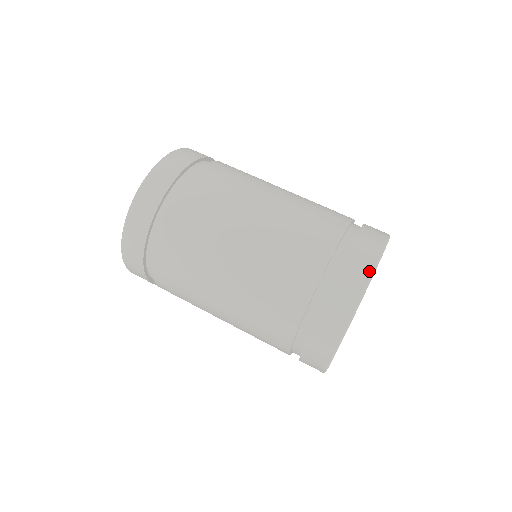
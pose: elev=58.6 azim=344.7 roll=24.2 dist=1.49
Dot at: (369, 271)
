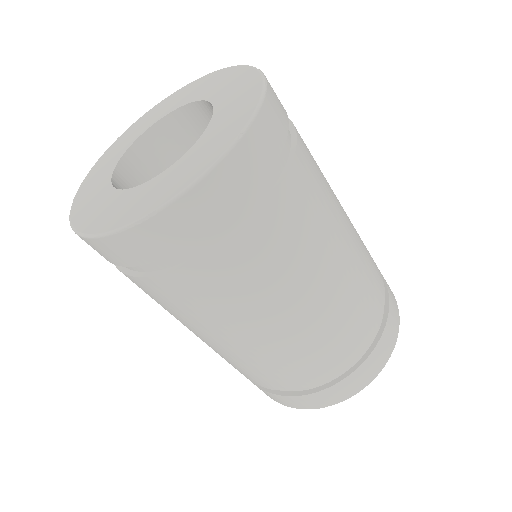
Dot at: (380, 369)
